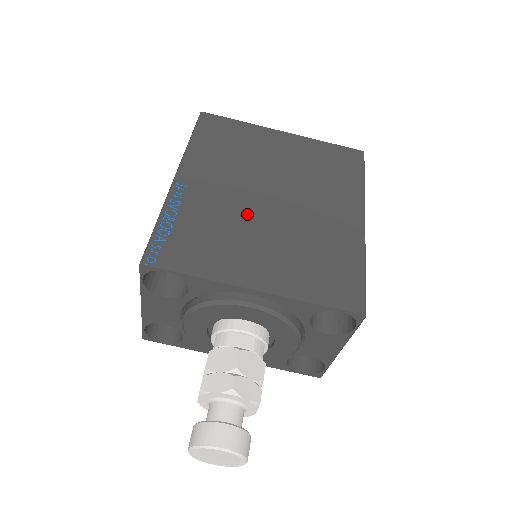
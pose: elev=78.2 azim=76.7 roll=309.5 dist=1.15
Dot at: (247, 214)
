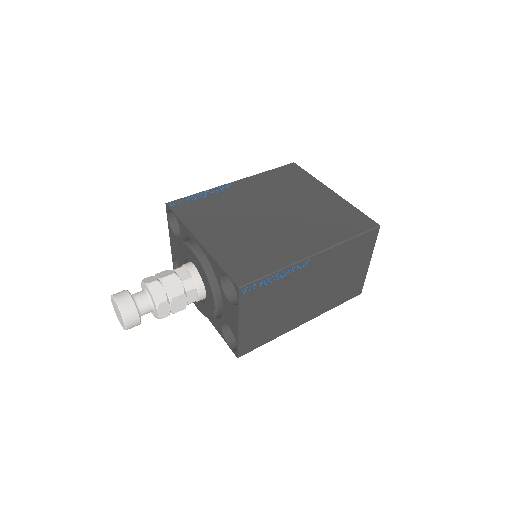
Dot at: (245, 213)
